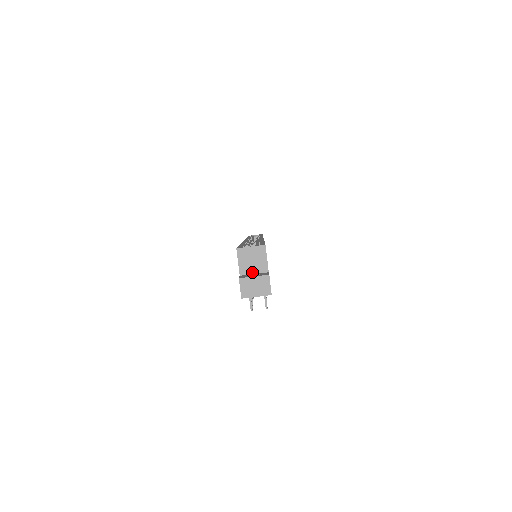
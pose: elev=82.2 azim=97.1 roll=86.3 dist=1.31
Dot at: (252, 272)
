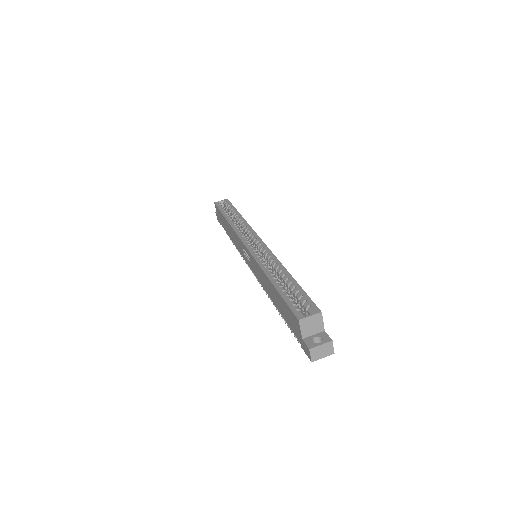
Dot at: (312, 334)
